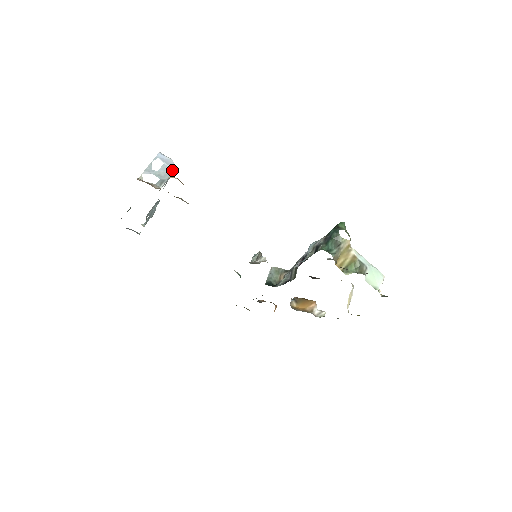
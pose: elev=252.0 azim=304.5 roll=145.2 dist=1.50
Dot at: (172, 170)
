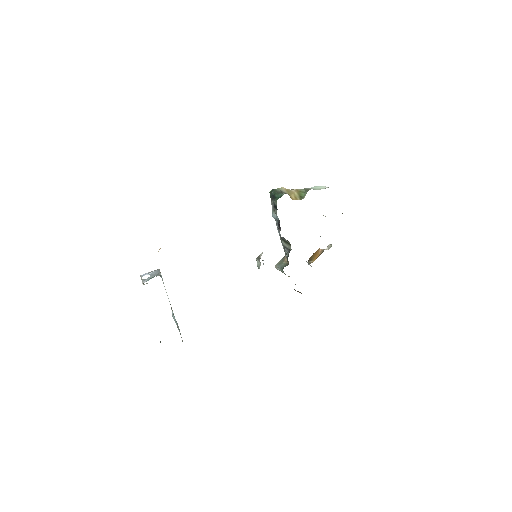
Dot at: (157, 270)
